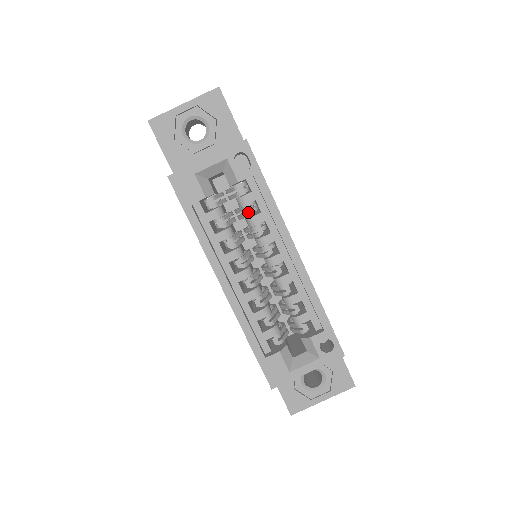
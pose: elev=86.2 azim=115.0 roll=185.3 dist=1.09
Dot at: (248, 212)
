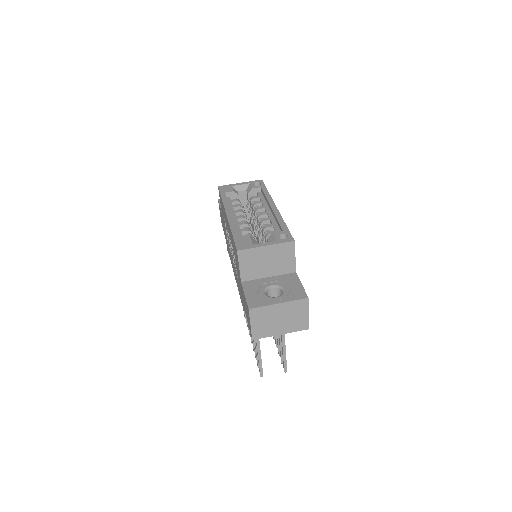
Dot at: occluded
